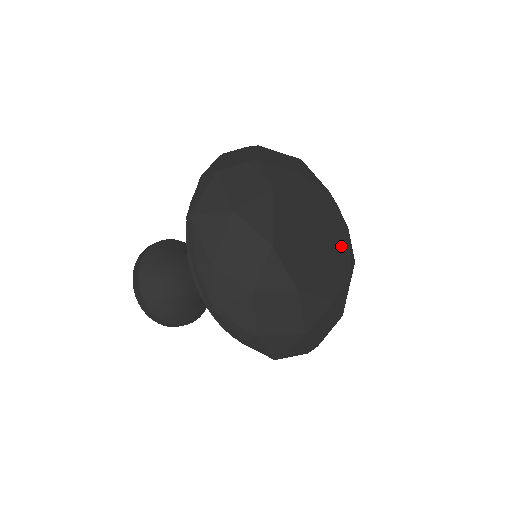
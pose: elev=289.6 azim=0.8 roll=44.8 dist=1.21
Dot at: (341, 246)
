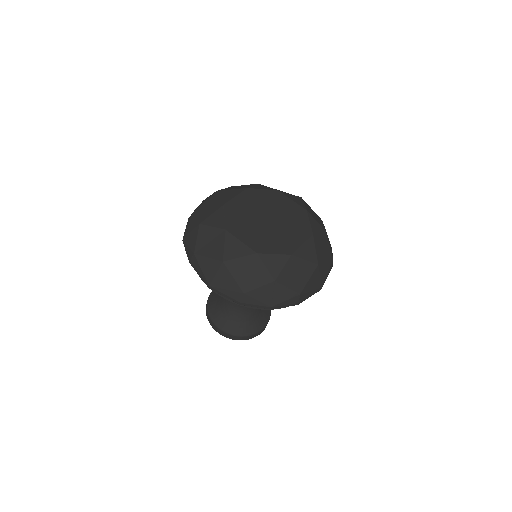
Dot at: (294, 237)
